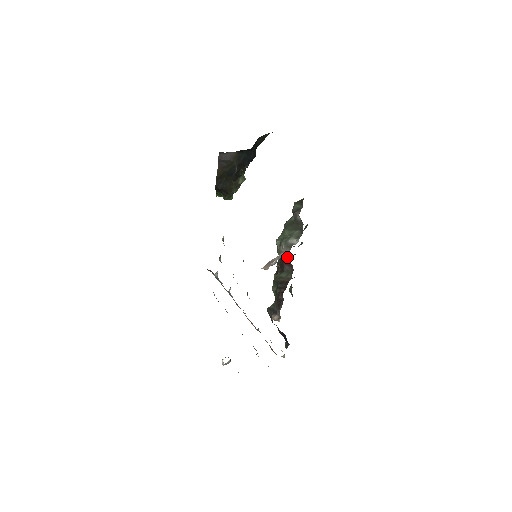
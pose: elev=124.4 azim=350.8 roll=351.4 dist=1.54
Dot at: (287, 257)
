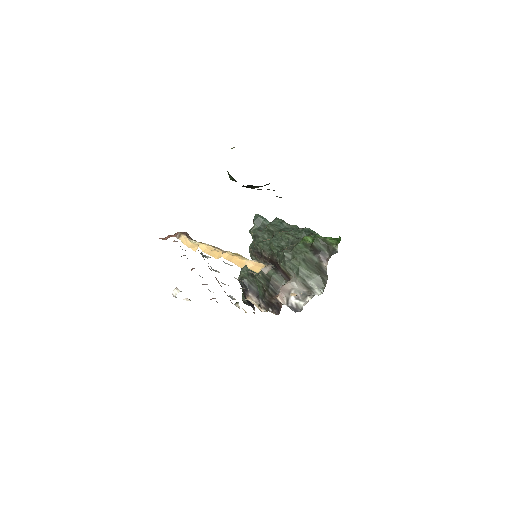
Dot at: (266, 233)
